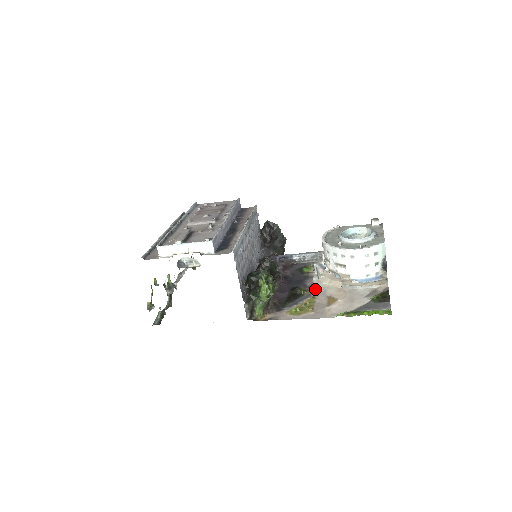
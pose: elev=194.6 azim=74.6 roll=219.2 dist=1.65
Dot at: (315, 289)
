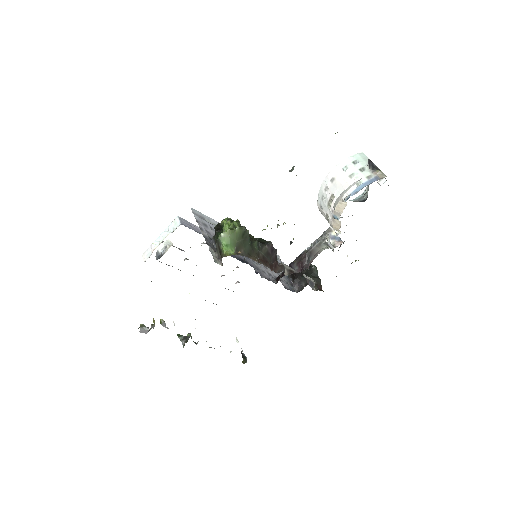
Dot at: occluded
